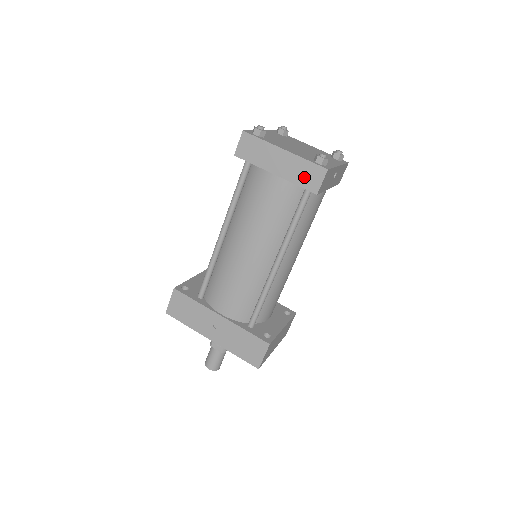
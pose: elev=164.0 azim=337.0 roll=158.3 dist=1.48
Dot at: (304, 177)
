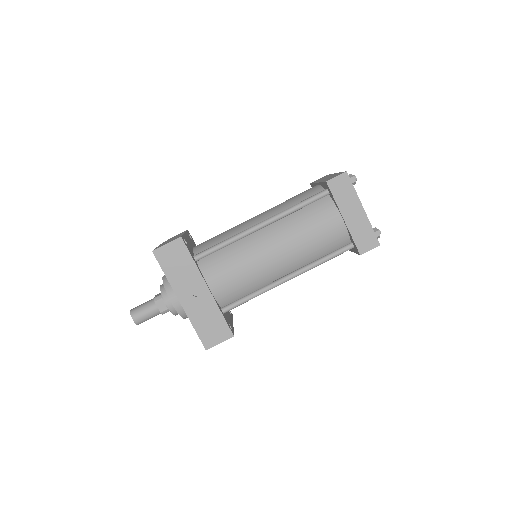
Dot at: (362, 237)
